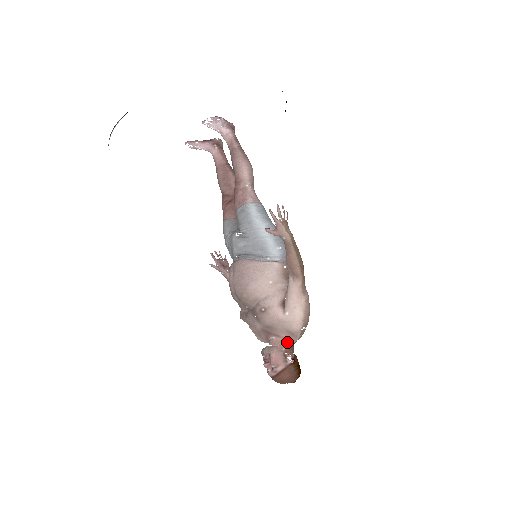
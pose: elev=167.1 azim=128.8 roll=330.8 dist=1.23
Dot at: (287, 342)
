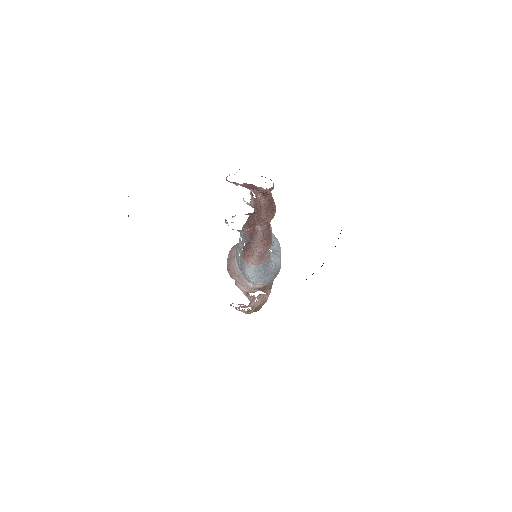
Dot at: occluded
